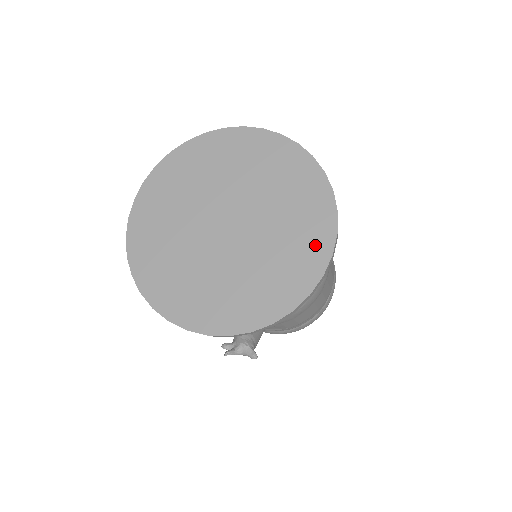
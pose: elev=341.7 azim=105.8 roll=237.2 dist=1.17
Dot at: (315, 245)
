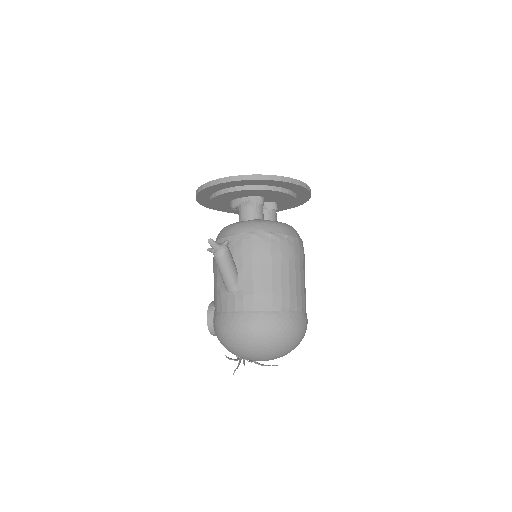
Dot at: occluded
